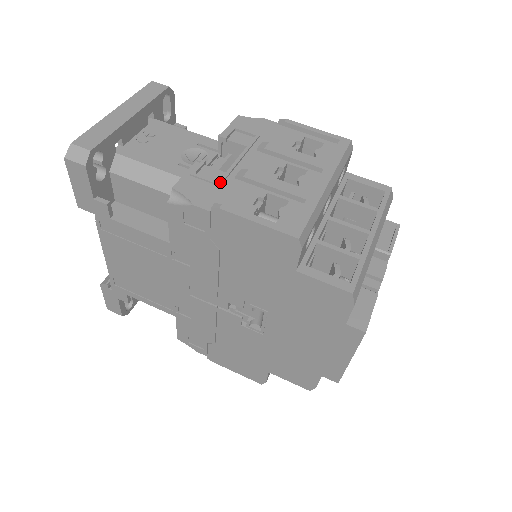
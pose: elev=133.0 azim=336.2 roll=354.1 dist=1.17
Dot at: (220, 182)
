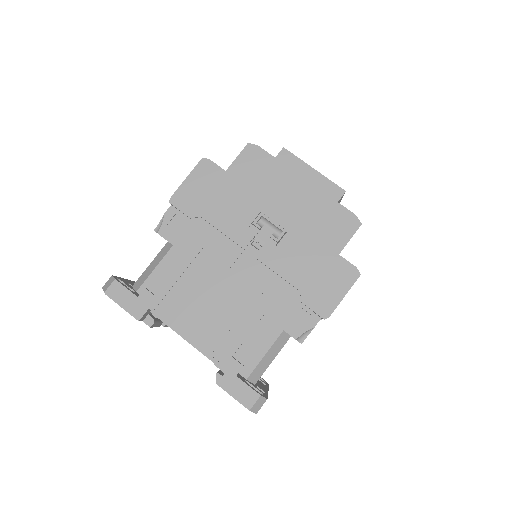
Dot at: occluded
